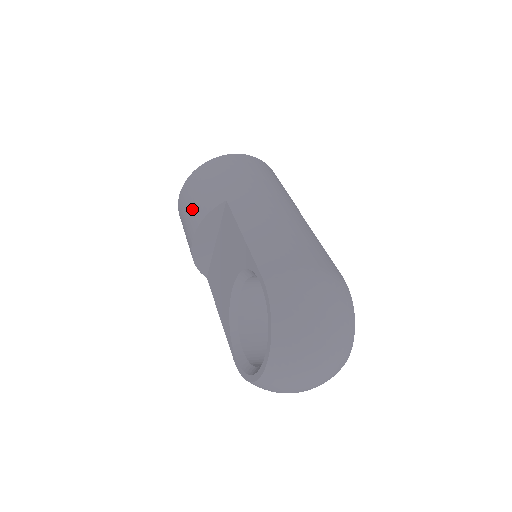
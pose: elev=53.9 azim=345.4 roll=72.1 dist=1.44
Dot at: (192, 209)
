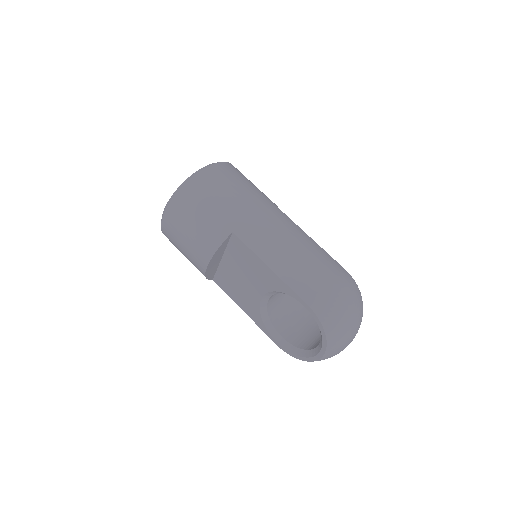
Dot at: (194, 240)
